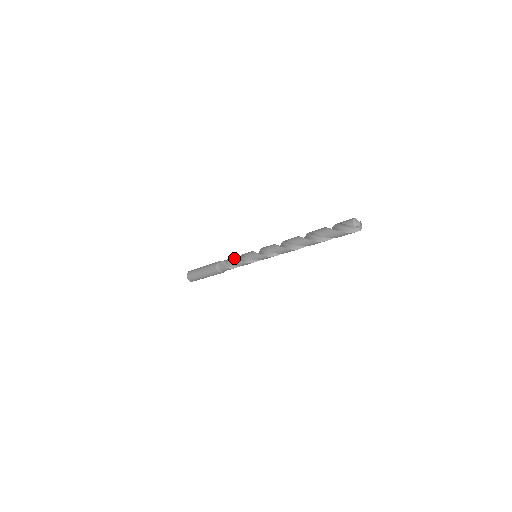
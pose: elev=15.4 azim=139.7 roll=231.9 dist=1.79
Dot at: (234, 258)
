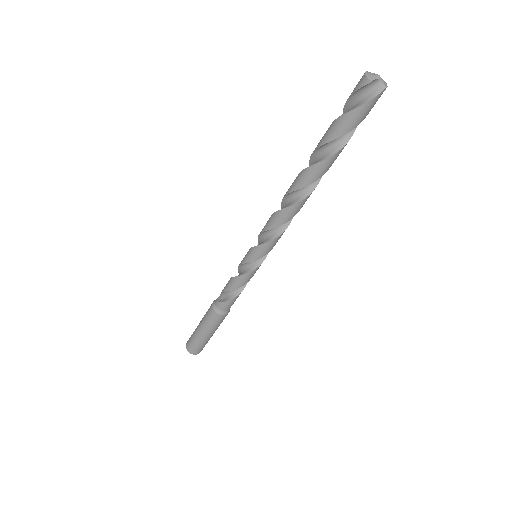
Dot at: occluded
